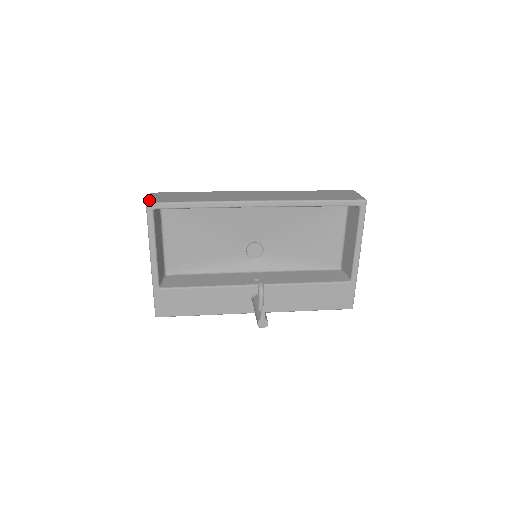
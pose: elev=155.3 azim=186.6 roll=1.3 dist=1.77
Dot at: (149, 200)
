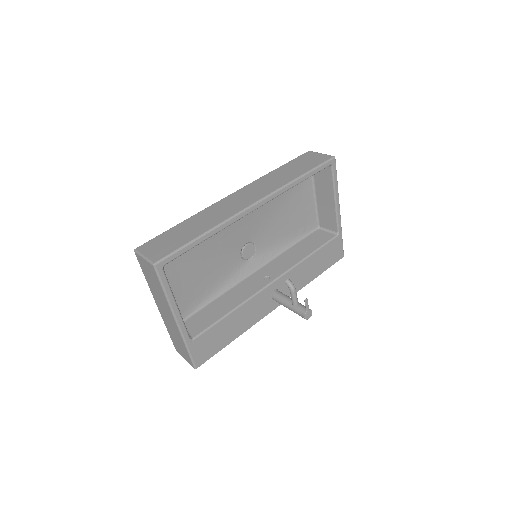
Dot at: (151, 259)
